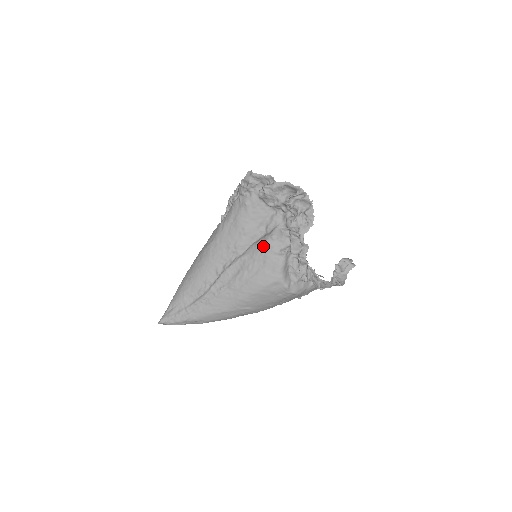
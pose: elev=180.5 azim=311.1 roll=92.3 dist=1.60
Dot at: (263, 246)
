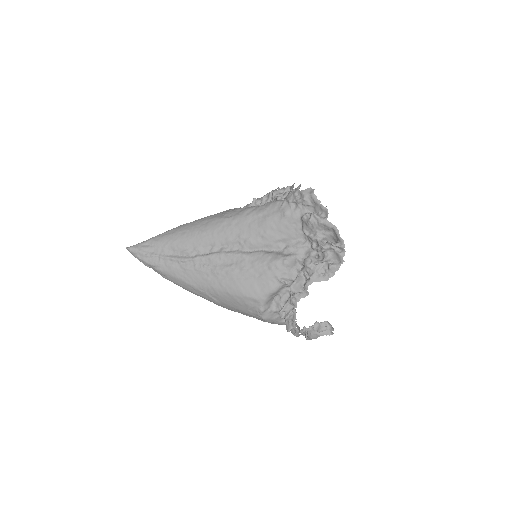
Dot at: (270, 262)
